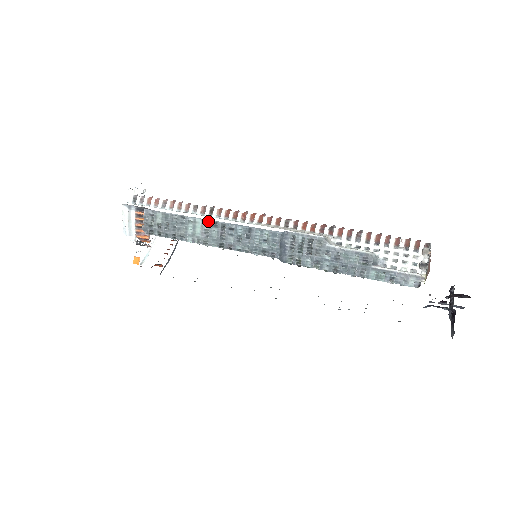
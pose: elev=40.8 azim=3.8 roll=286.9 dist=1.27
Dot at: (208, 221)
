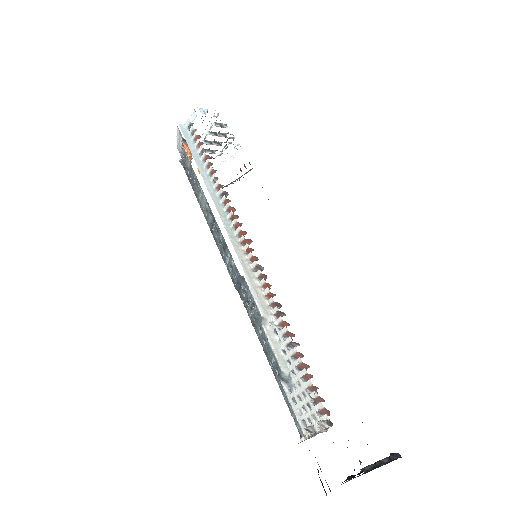
Dot at: occluded
